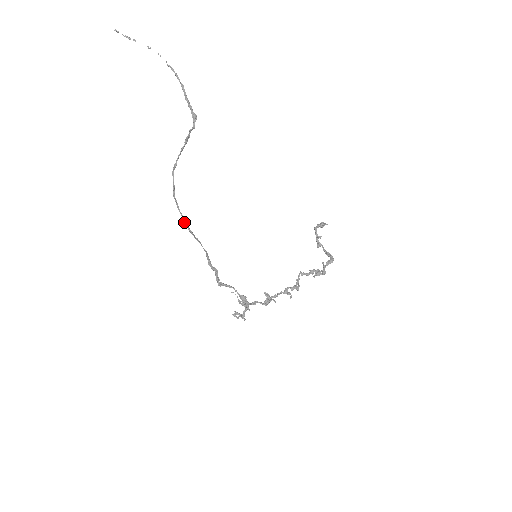
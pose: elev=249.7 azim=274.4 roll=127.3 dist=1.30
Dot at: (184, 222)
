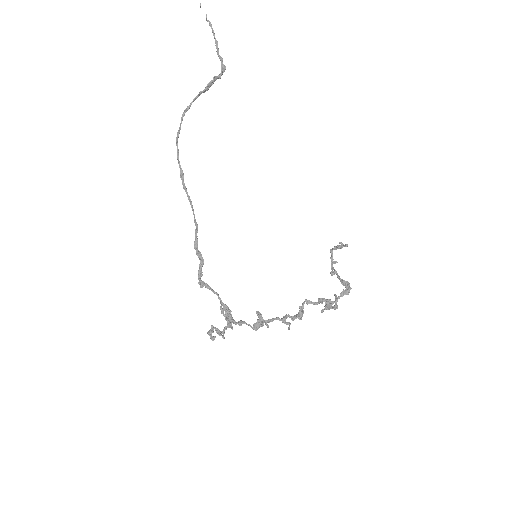
Dot at: (180, 174)
